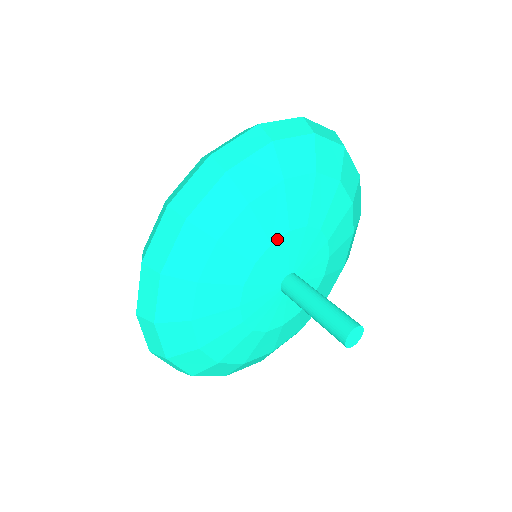
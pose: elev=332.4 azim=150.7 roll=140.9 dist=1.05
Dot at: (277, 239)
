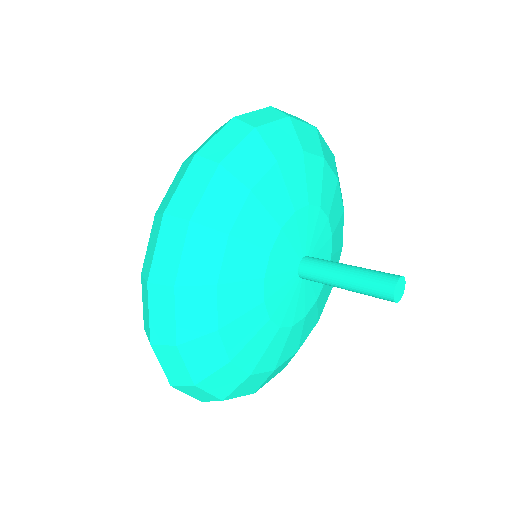
Dot at: (285, 222)
